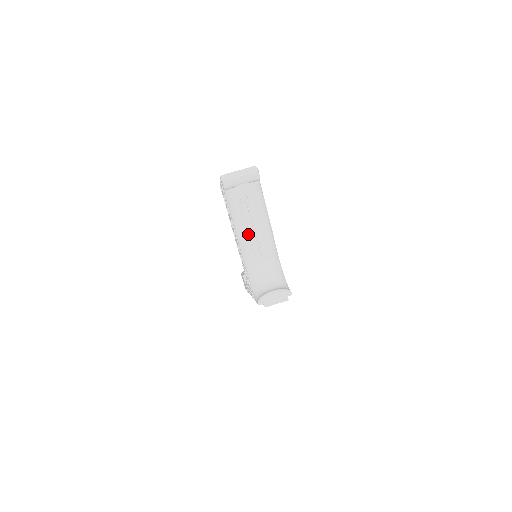
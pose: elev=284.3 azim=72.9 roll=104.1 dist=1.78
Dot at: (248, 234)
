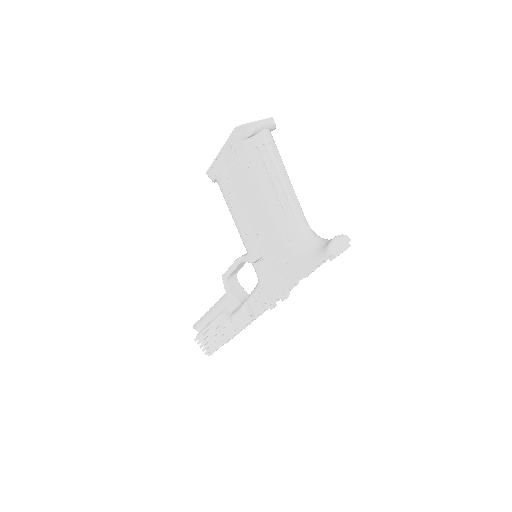
Dot at: (280, 189)
